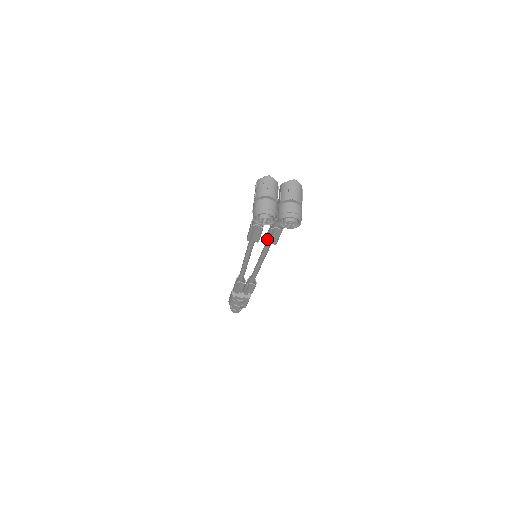
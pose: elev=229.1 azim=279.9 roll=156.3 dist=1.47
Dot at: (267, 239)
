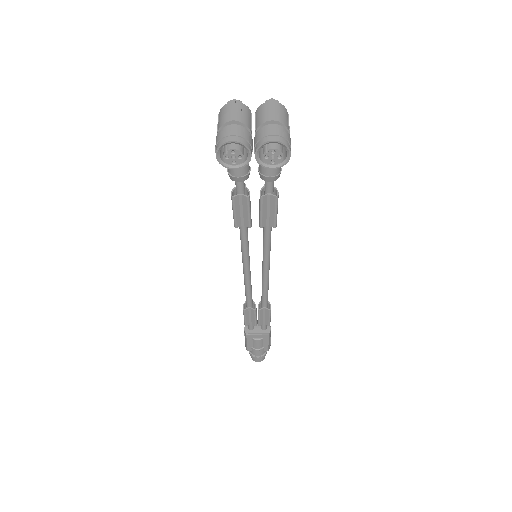
Dot at: (261, 218)
